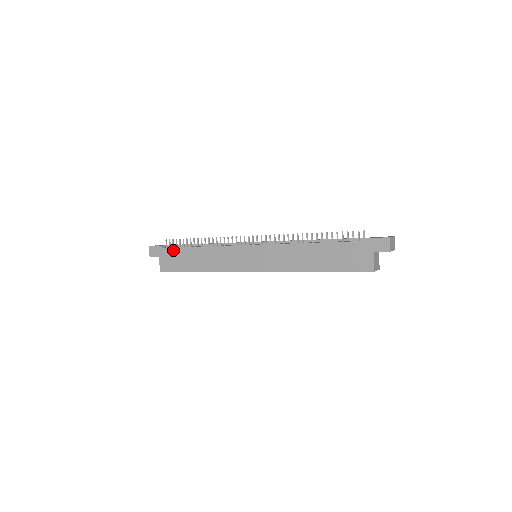
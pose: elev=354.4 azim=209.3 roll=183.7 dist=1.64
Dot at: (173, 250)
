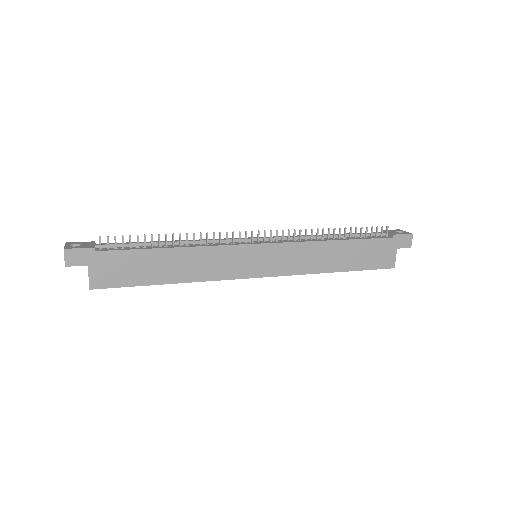
Dot at: (120, 254)
